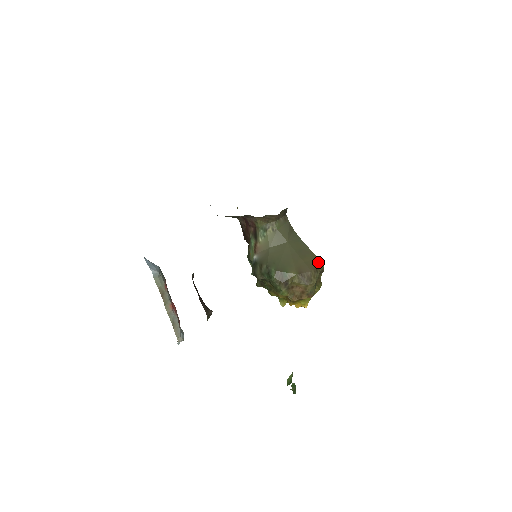
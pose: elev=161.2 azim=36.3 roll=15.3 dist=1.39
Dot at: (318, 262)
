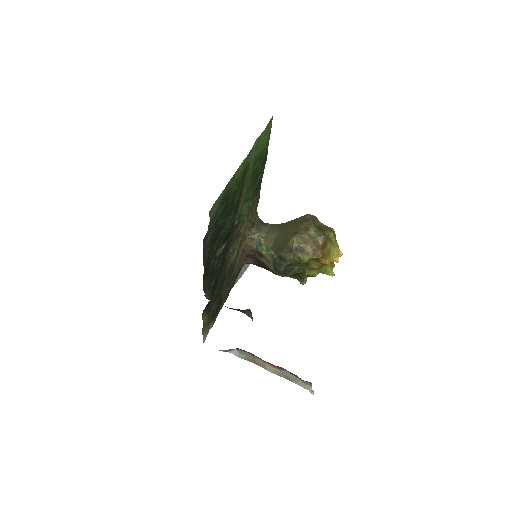
Dot at: (304, 217)
